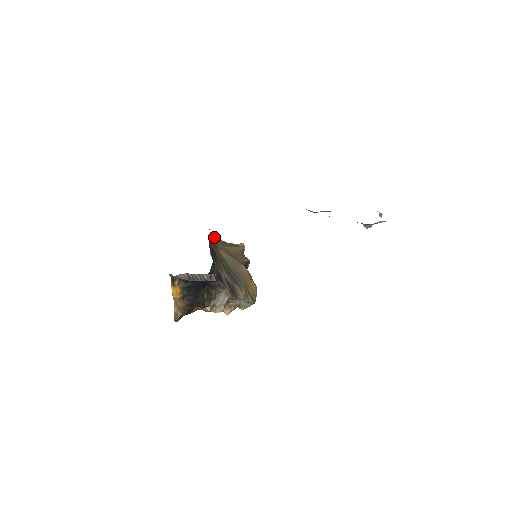
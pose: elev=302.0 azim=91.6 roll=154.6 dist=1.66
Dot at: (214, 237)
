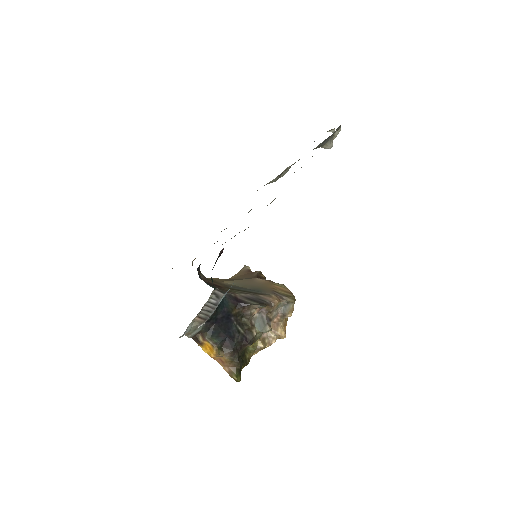
Dot at: (210, 278)
